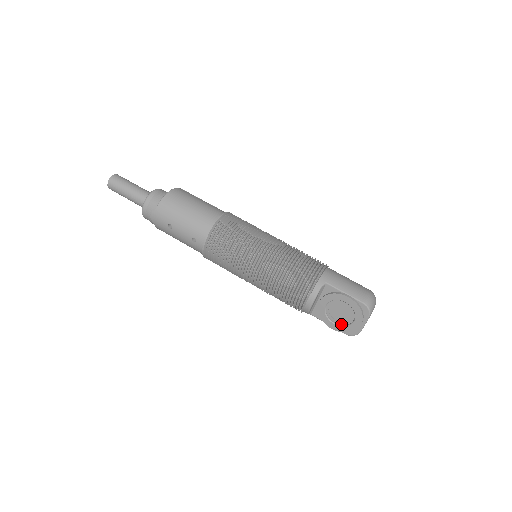
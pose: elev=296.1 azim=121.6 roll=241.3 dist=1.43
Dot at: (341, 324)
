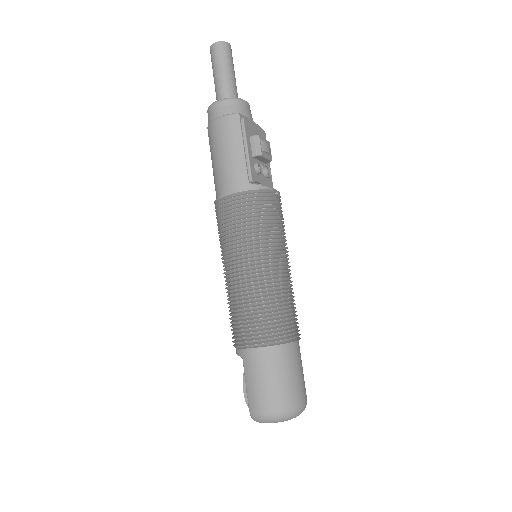
Dot at: occluded
